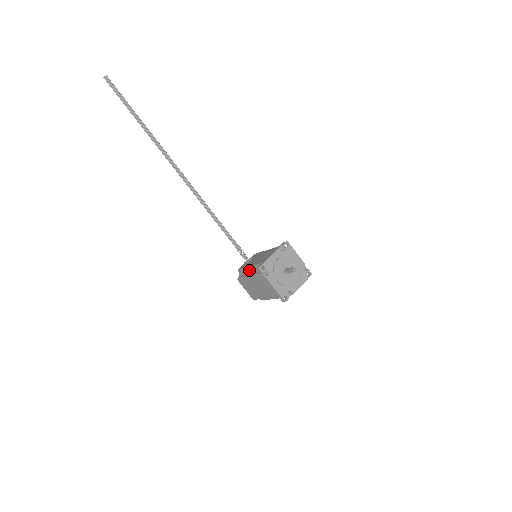
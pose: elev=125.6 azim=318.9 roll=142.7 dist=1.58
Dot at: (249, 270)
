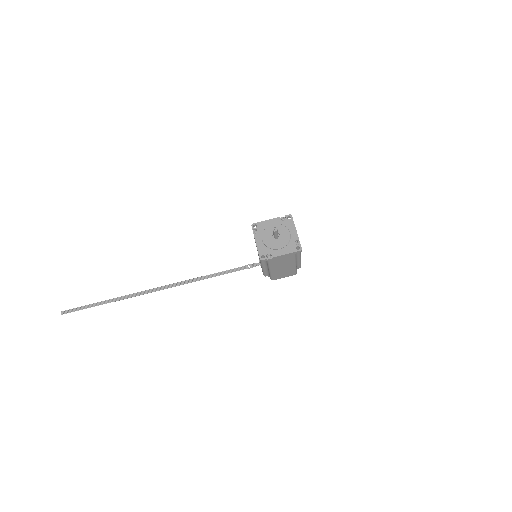
Dot at: (265, 268)
